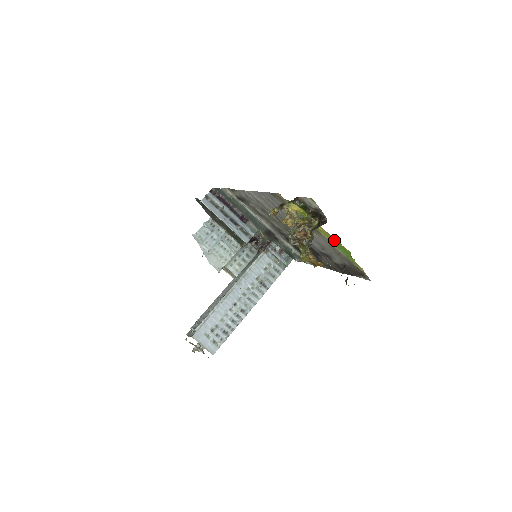
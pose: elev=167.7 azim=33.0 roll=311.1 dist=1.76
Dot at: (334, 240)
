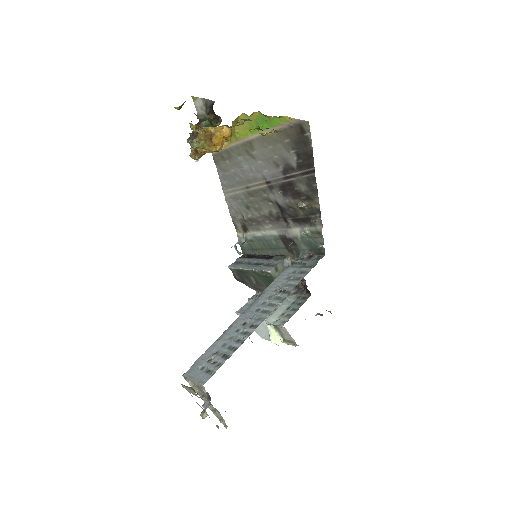
Dot at: (249, 124)
